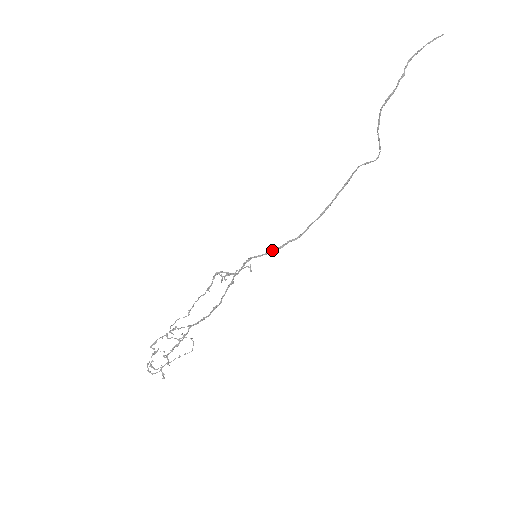
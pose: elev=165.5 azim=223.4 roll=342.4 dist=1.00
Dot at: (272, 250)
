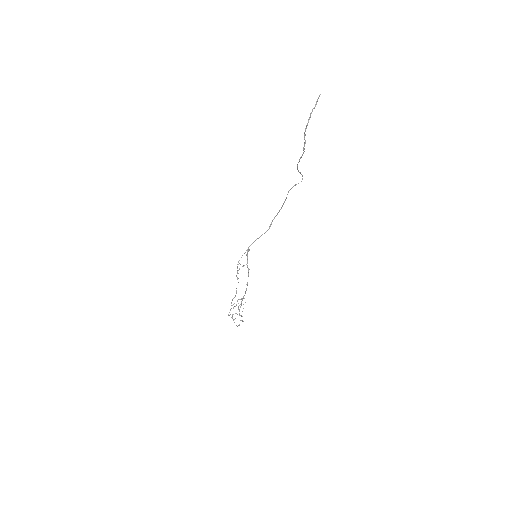
Dot at: occluded
